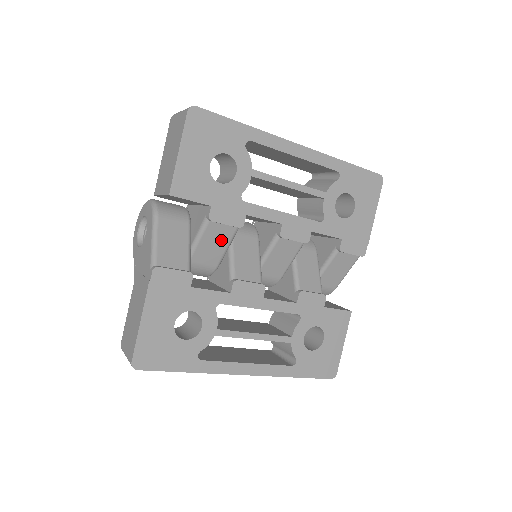
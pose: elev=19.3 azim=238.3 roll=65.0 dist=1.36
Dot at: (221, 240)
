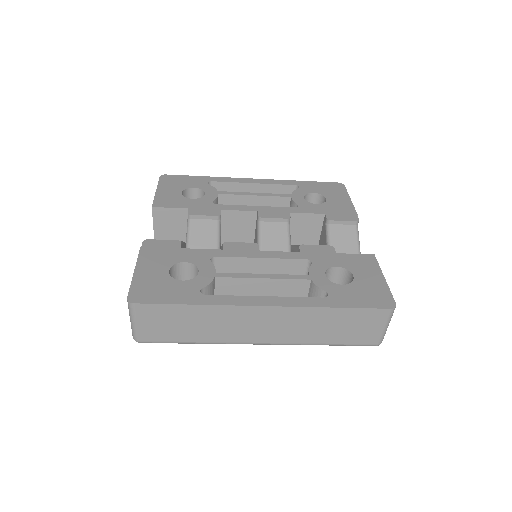
Dot at: (208, 234)
